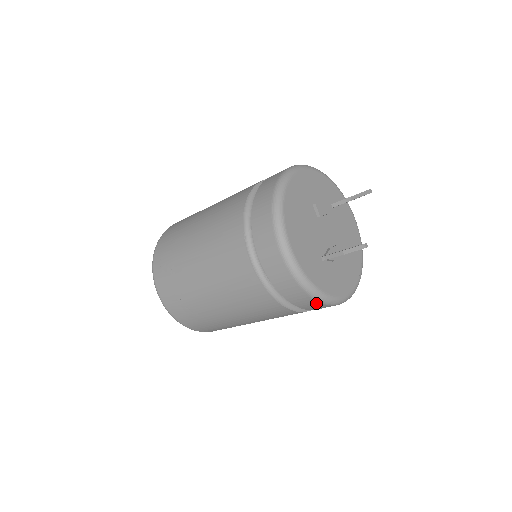
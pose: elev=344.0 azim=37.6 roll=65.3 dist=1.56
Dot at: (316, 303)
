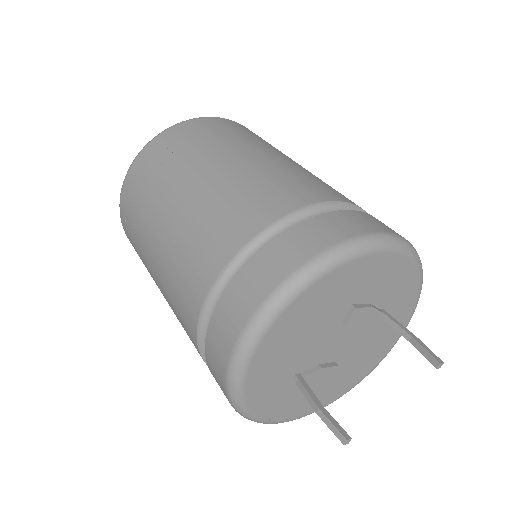
Dot at: occluded
